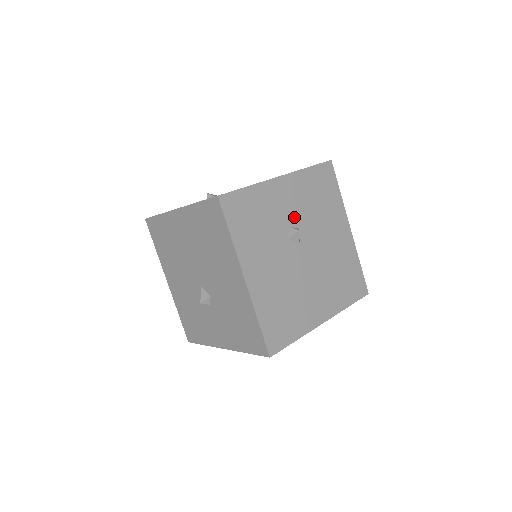
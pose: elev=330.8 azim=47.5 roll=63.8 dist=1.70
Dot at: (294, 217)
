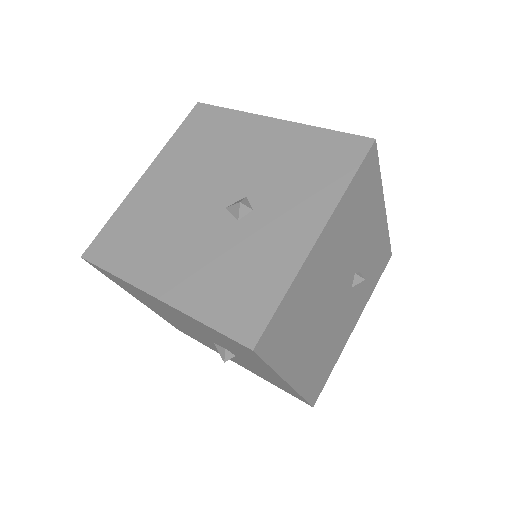
Dot at: occluded
